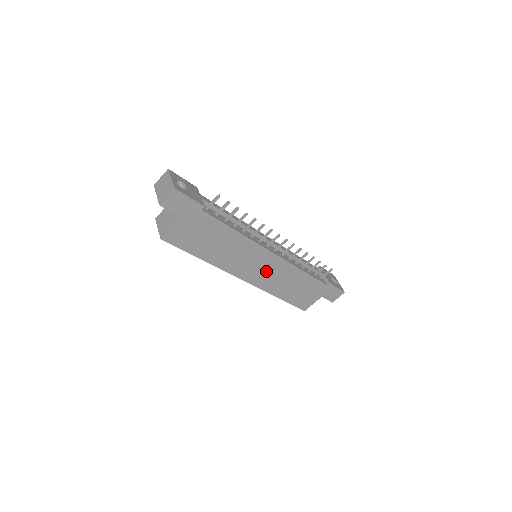
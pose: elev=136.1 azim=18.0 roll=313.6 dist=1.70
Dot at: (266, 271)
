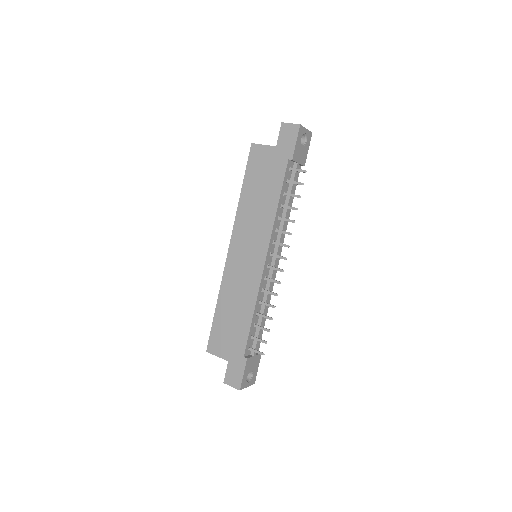
Dot at: (244, 267)
